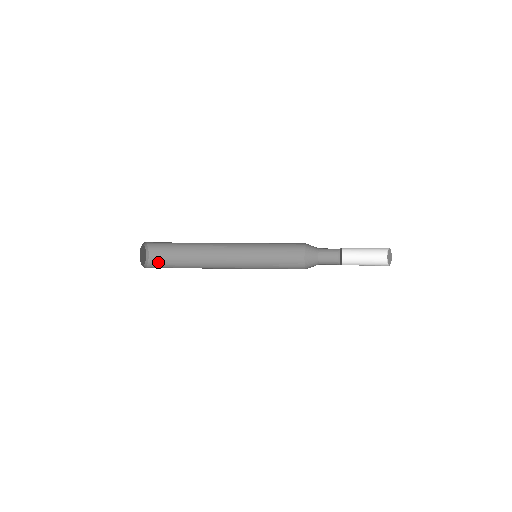
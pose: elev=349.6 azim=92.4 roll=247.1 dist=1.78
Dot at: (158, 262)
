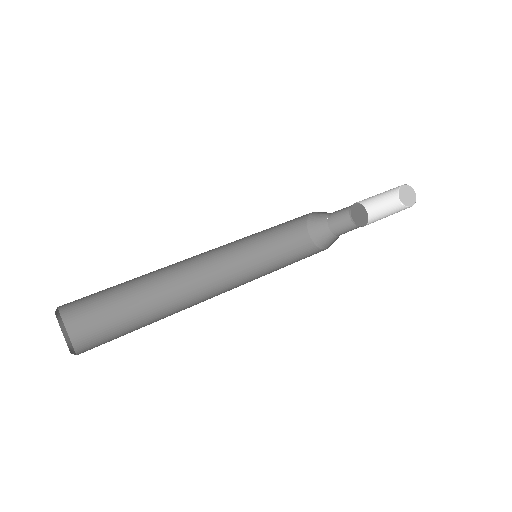
Dot at: (80, 304)
